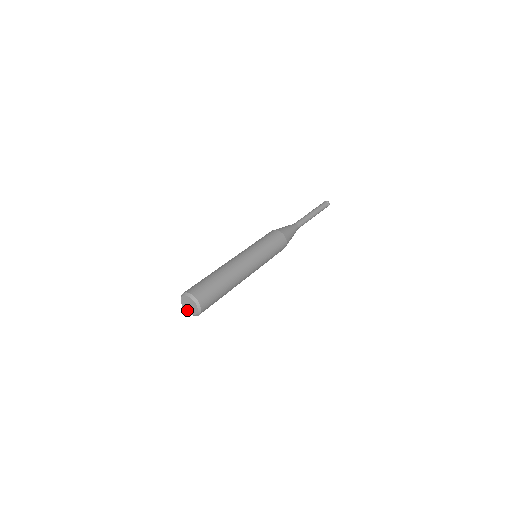
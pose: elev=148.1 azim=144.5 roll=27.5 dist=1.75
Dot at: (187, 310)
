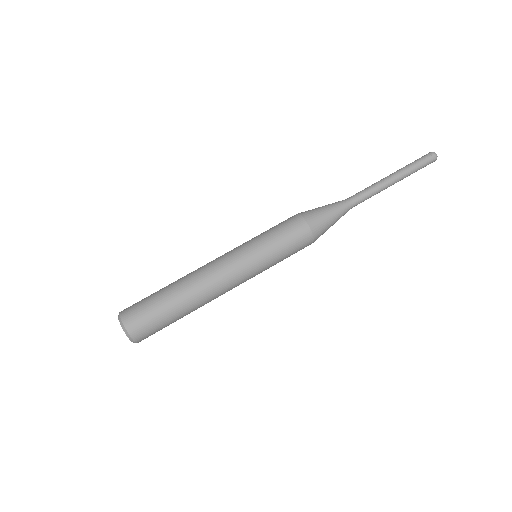
Dot at: occluded
